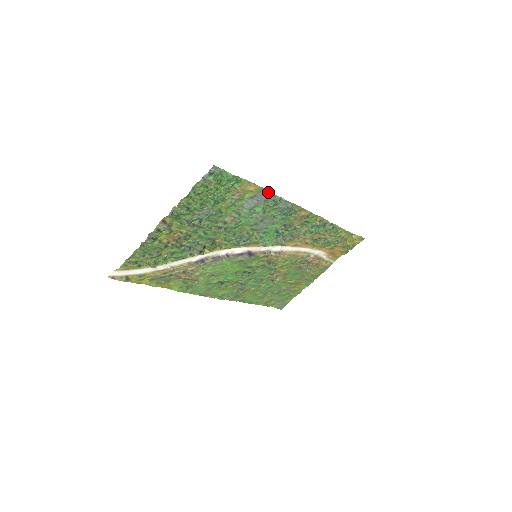
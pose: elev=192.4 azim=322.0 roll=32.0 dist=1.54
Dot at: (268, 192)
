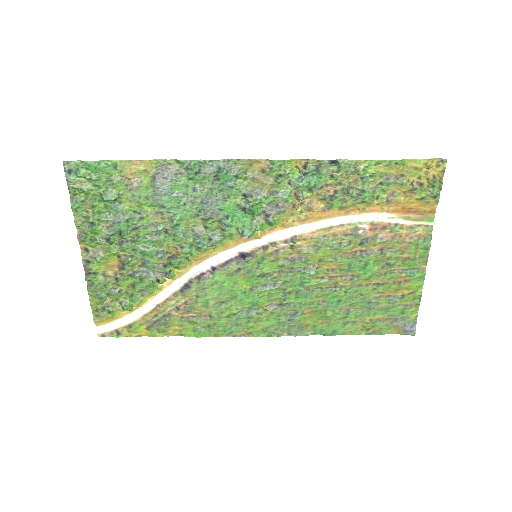
Dot at: (170, 162)
